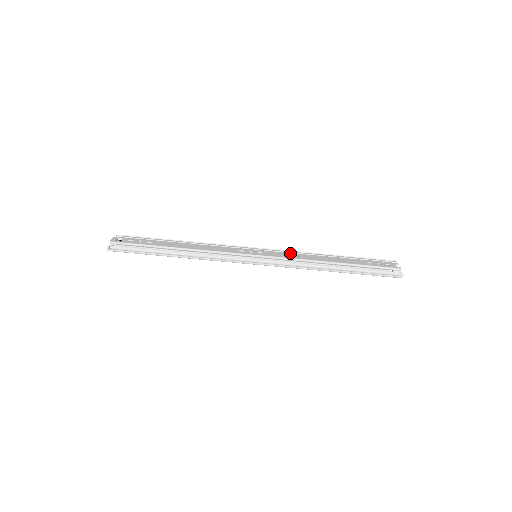
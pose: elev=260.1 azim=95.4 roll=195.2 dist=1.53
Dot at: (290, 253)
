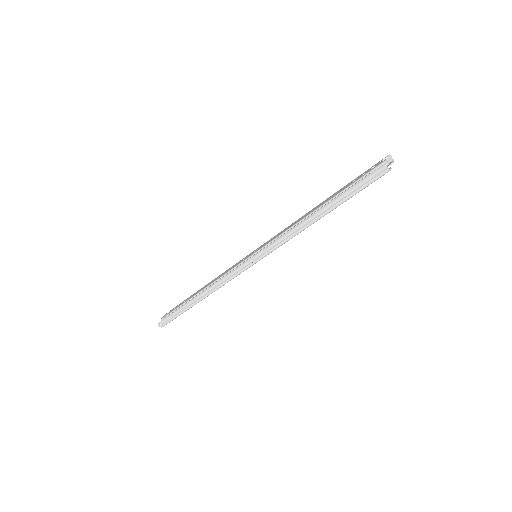
Dot at: (281, 231)
